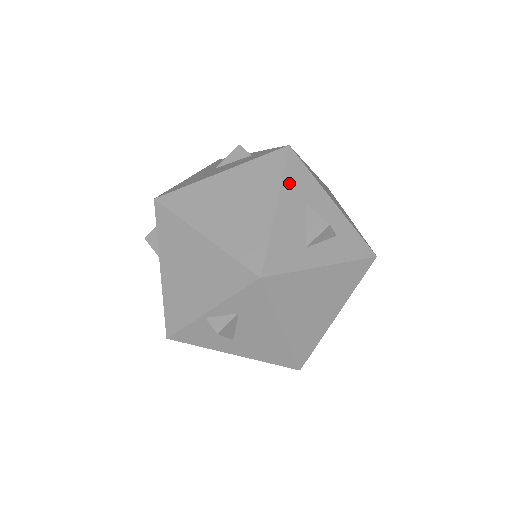
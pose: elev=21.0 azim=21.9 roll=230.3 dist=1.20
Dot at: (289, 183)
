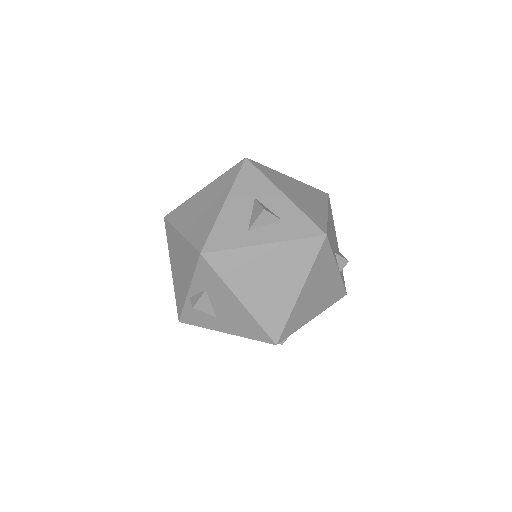
Dot at: (240, 185)
